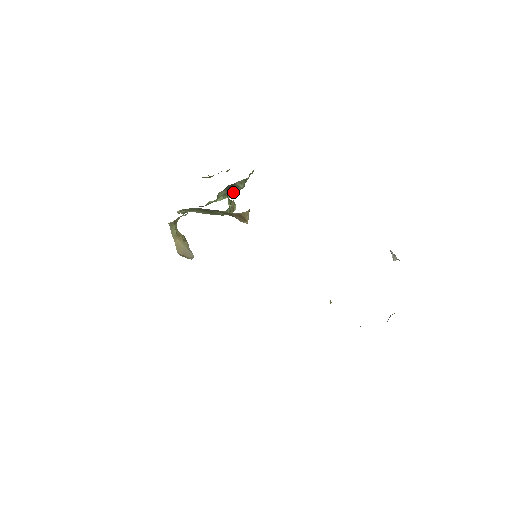
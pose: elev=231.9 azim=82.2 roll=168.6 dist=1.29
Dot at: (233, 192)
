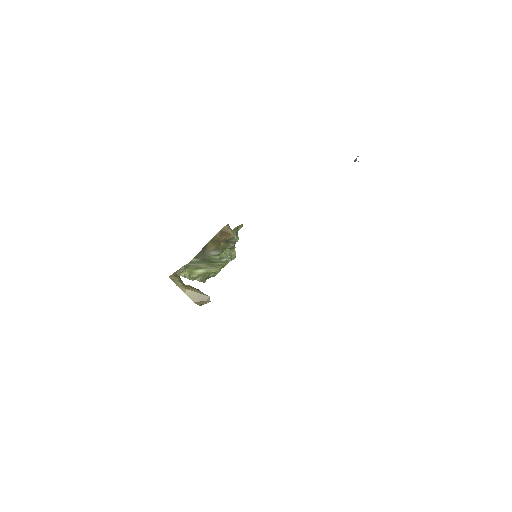
Dot at: (231, 247)
